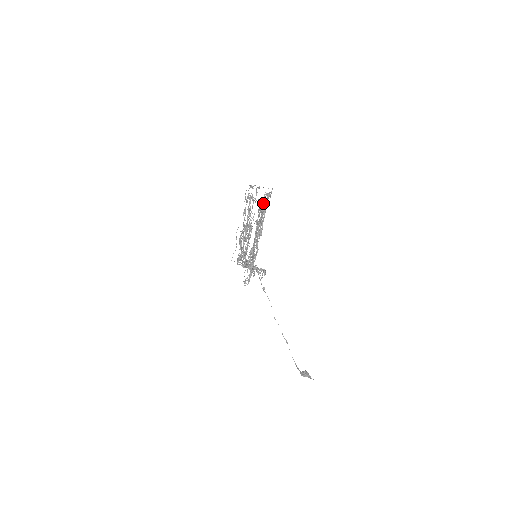
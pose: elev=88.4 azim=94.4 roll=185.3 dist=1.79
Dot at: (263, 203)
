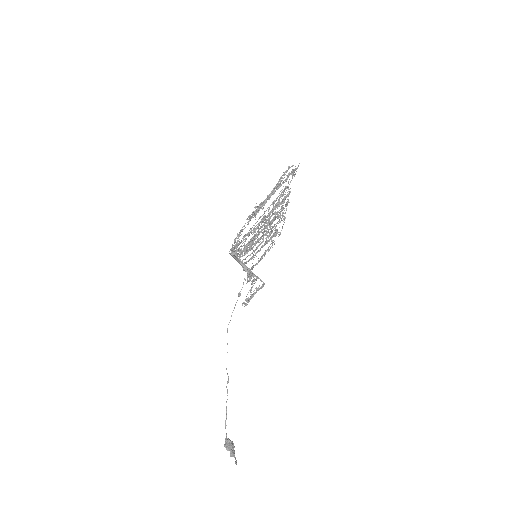
Dot at: (289, 189)
